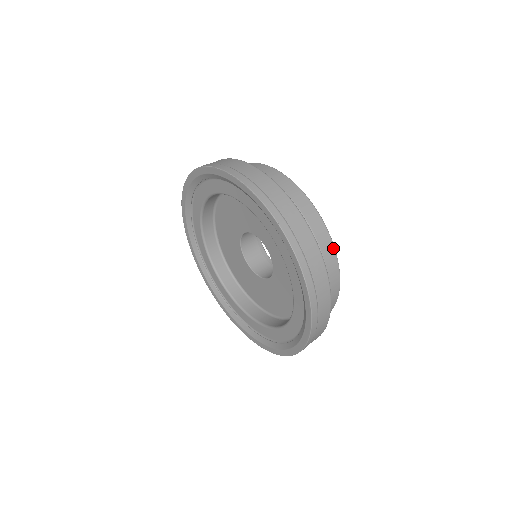
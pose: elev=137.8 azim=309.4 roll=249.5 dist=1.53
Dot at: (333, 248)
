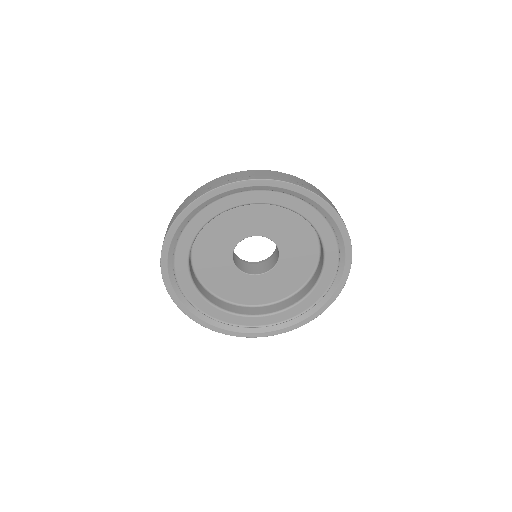
Dot at: occluded
